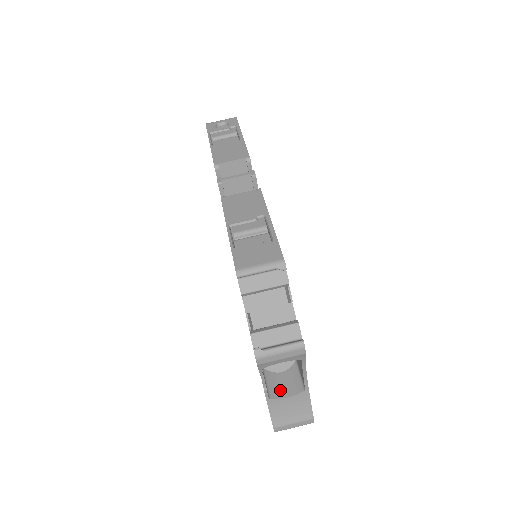
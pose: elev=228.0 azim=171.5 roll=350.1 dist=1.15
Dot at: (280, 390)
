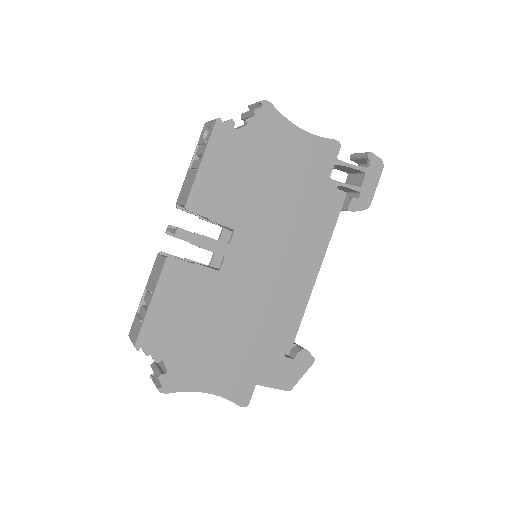
Dot at: occluded
